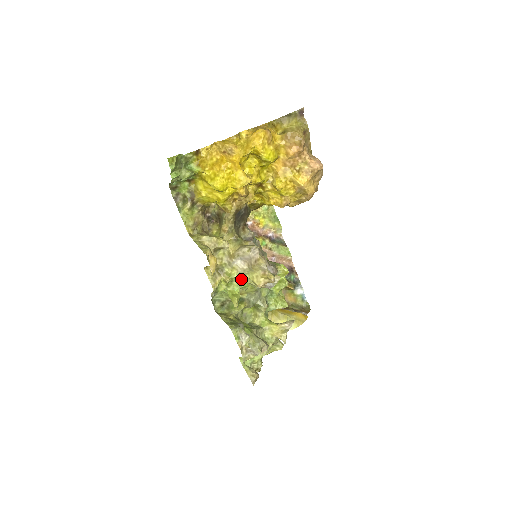
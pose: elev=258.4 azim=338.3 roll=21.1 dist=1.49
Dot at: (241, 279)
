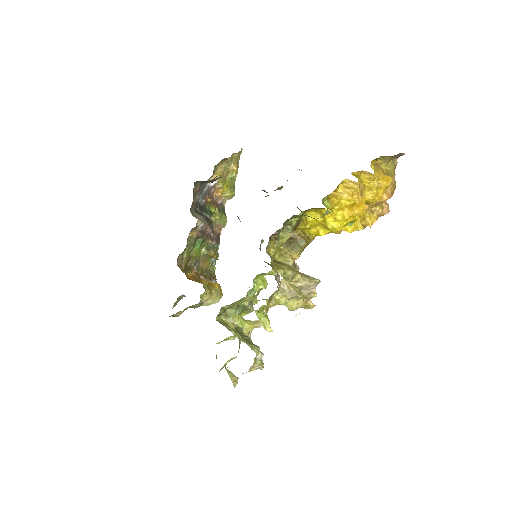
Dot at: occluded
